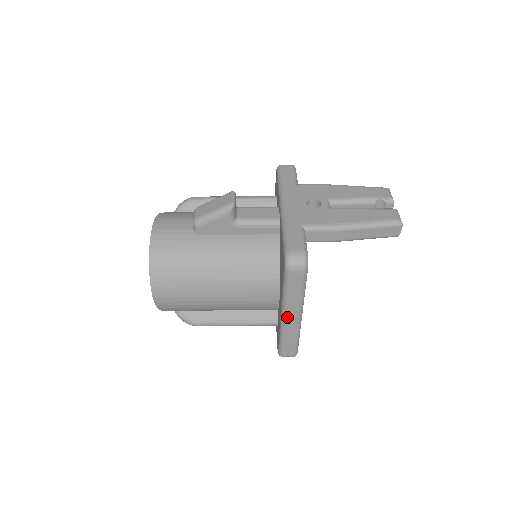
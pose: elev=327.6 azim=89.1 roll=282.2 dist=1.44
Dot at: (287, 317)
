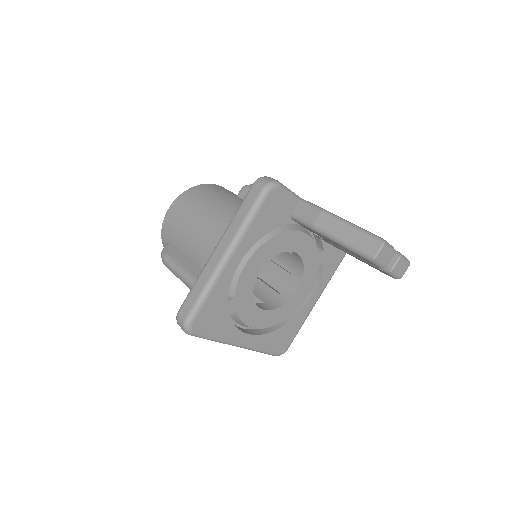
Dot at: (217, 248)
